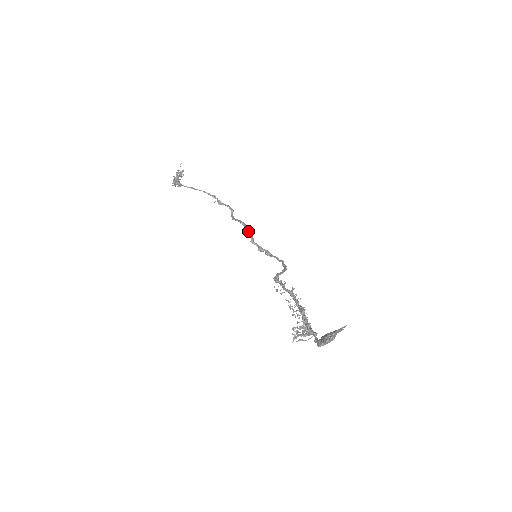
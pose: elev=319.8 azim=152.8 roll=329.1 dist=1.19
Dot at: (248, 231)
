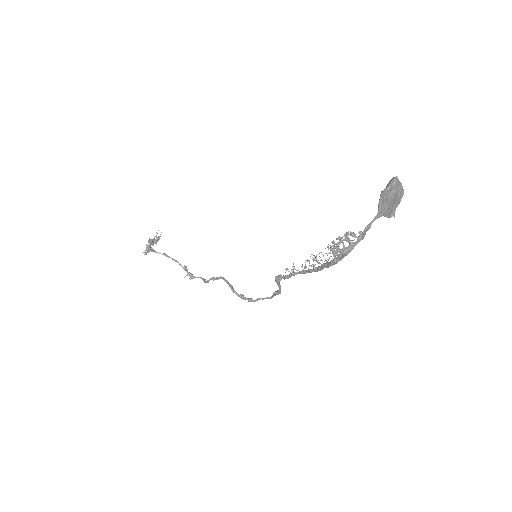
Dot at: (228, 282)
